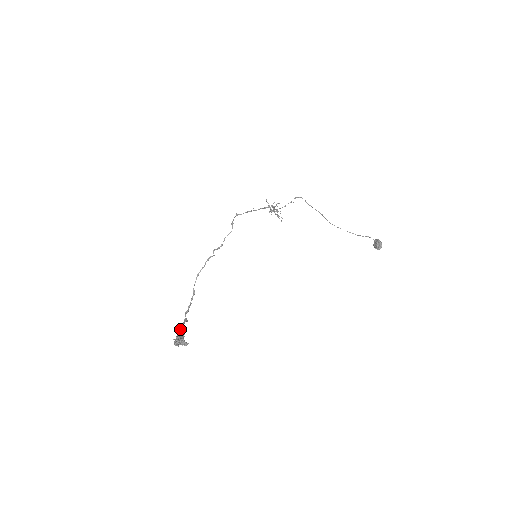
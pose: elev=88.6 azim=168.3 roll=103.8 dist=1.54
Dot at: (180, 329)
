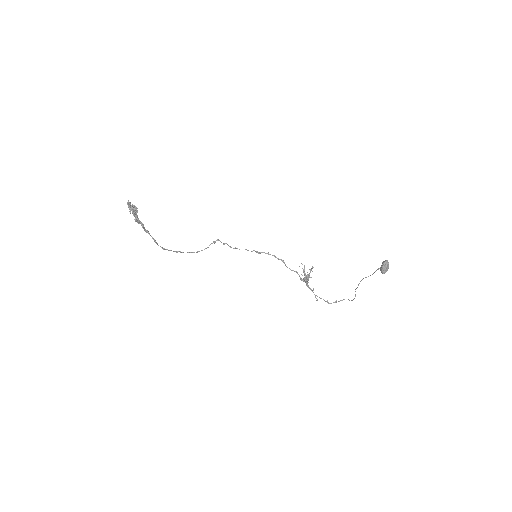
Dot at: (144, 228)
